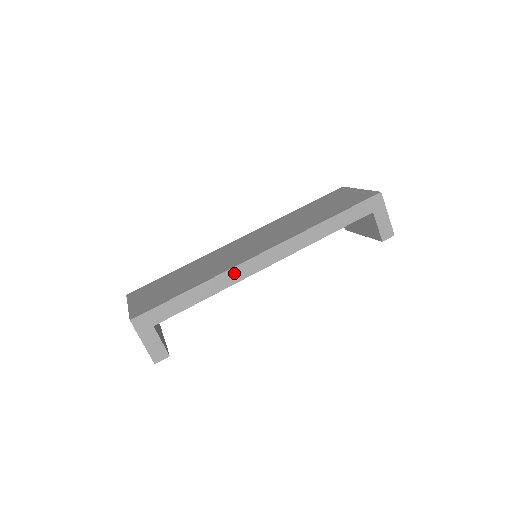
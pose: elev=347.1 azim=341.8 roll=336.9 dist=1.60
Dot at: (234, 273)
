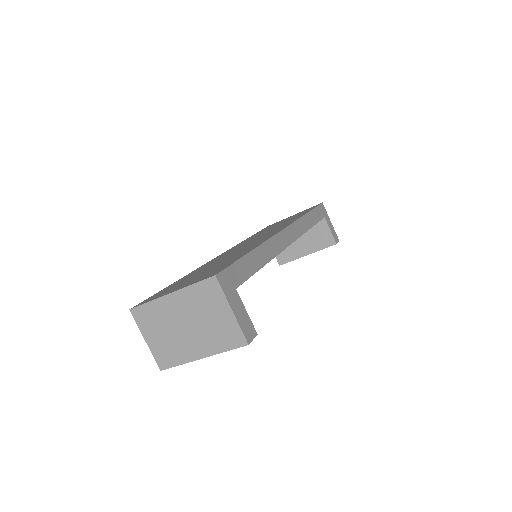
Dot at: (275, 243)
